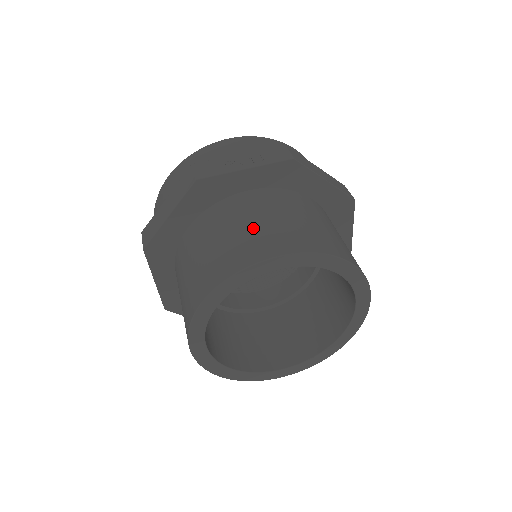
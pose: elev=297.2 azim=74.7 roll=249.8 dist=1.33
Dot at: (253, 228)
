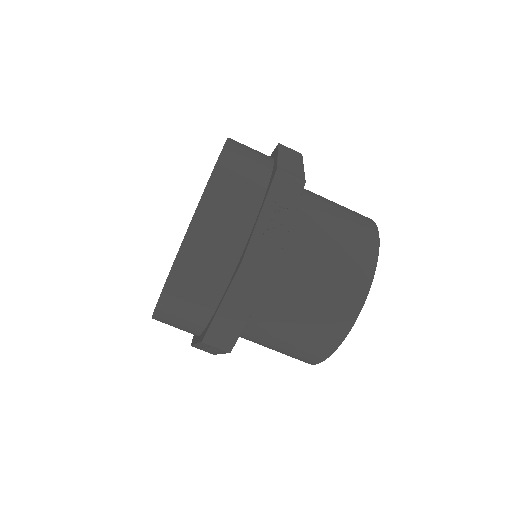
Dot at: (333, 267)
